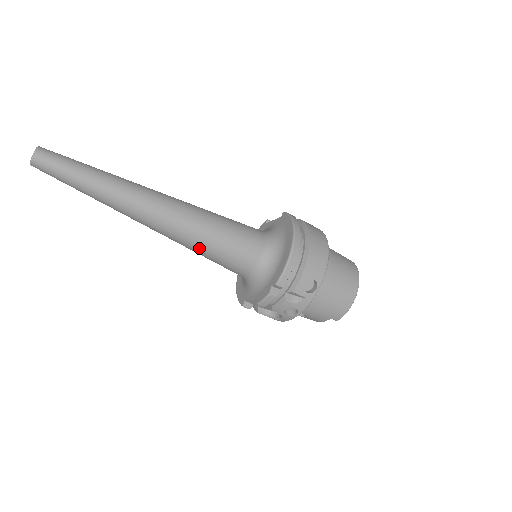
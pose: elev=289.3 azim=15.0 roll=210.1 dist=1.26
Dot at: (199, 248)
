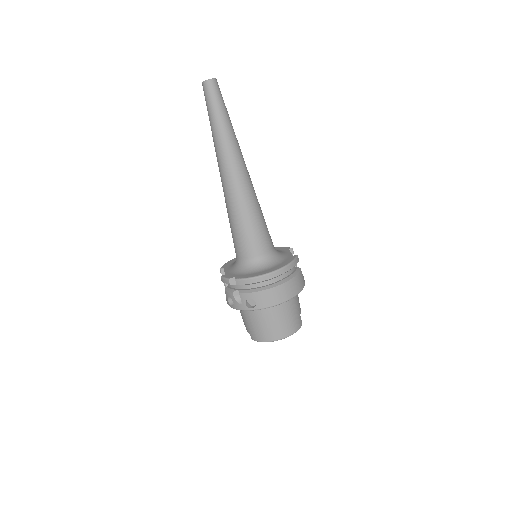
Dot at: (229, 215)
